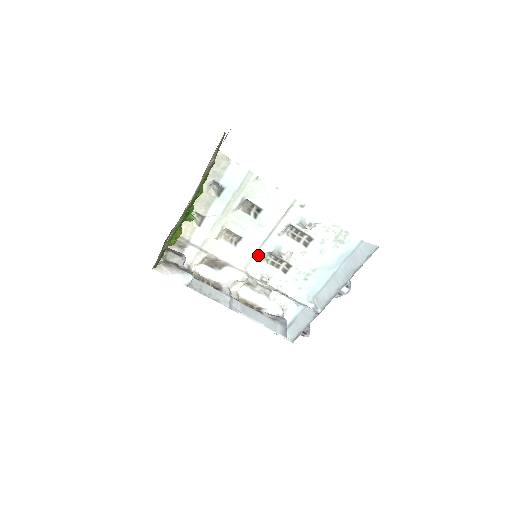
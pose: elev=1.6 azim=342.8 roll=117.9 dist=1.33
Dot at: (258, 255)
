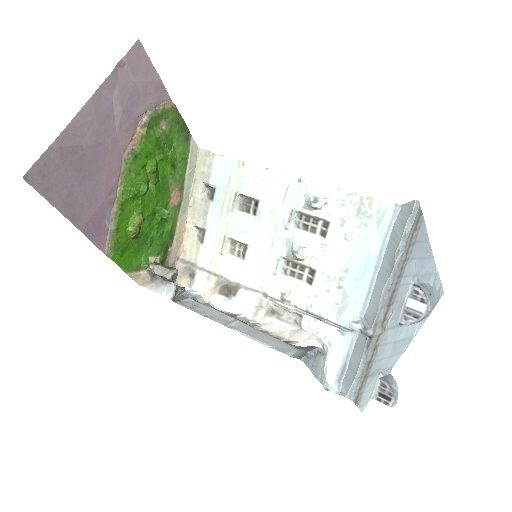
Dot at: (271, 265)
